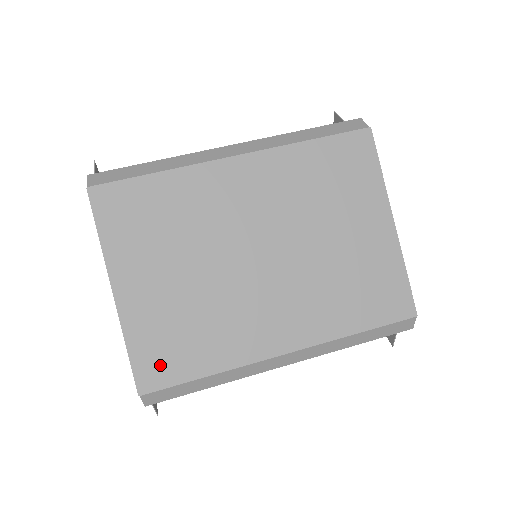
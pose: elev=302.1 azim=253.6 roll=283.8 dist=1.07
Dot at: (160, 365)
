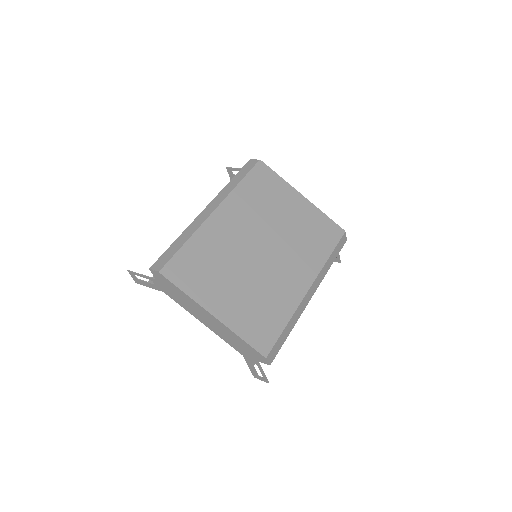
Dot at: (263, 335)
